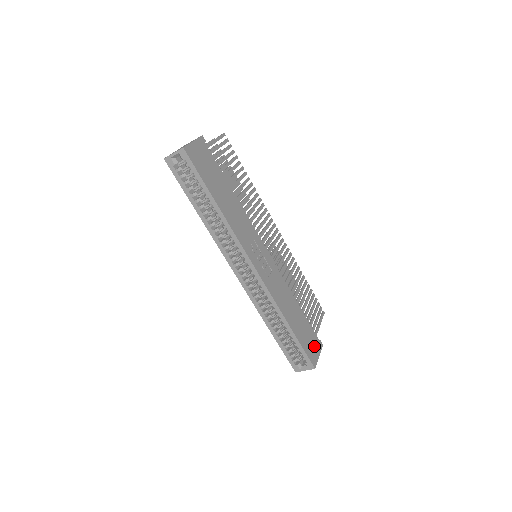
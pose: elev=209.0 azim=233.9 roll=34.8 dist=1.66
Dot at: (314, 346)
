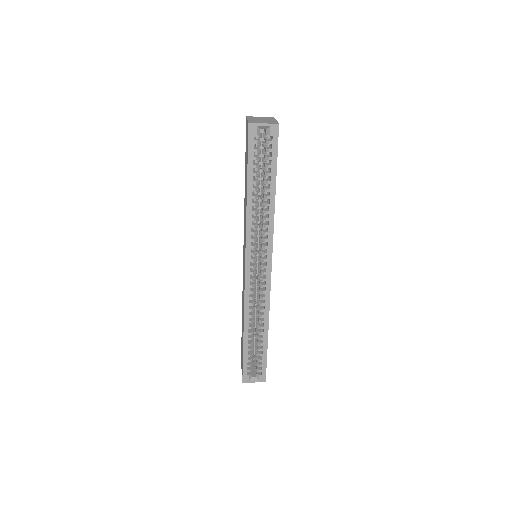
Dot at: occluded
